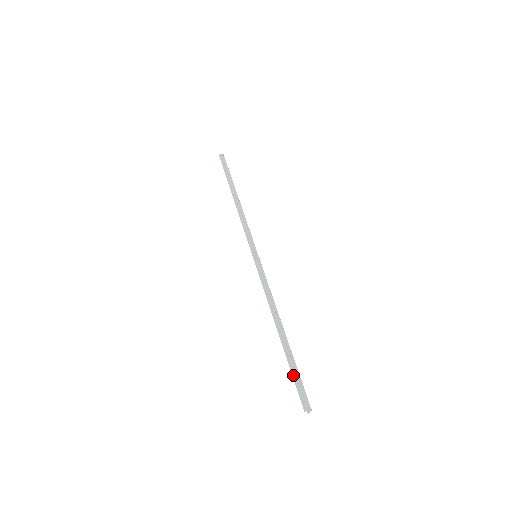
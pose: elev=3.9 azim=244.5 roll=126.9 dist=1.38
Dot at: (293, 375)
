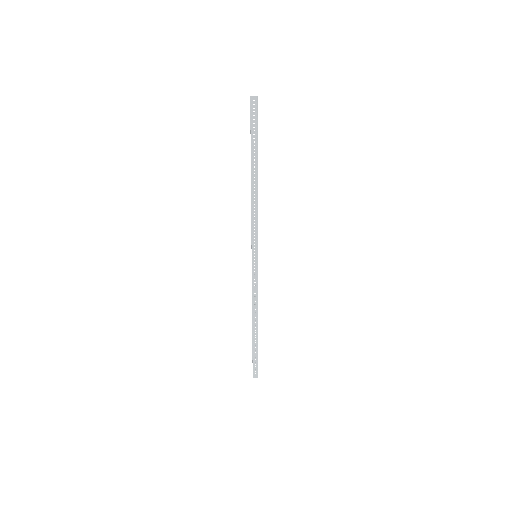
Dot at: (253, 358)
